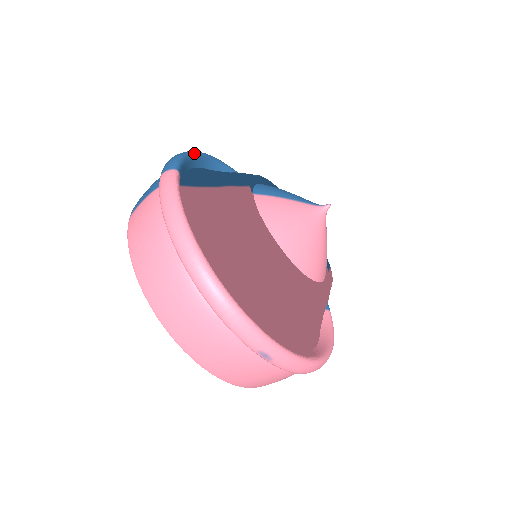
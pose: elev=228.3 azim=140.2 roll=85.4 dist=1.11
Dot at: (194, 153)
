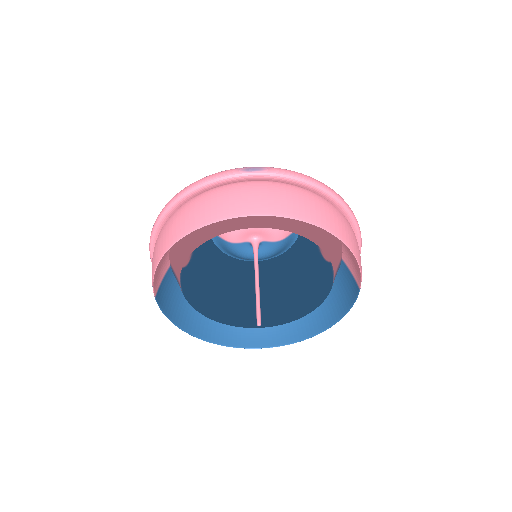
Dot at: occluded
